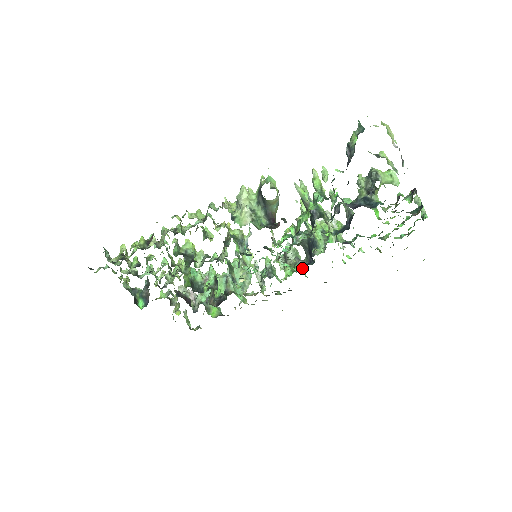
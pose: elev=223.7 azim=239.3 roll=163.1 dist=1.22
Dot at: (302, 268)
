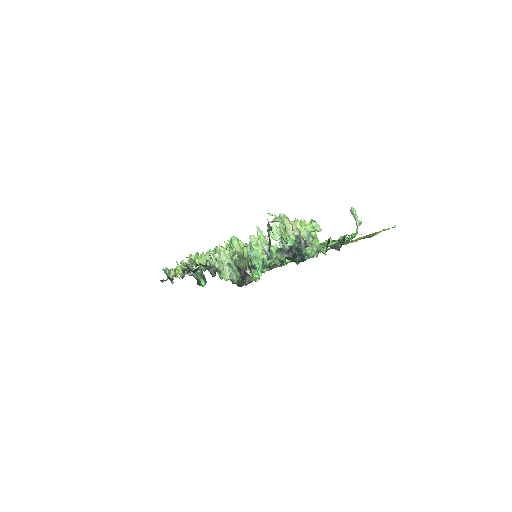
Dot at: occluded
